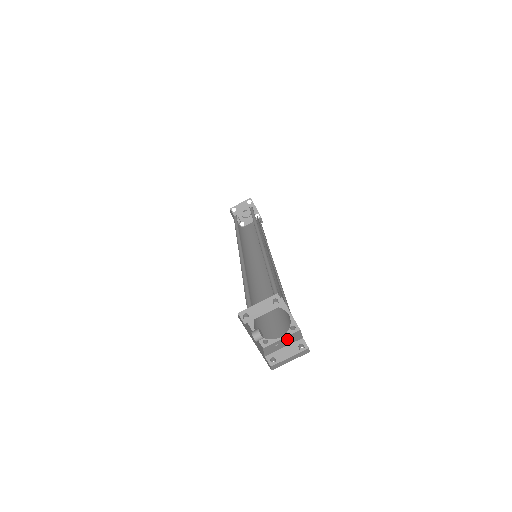
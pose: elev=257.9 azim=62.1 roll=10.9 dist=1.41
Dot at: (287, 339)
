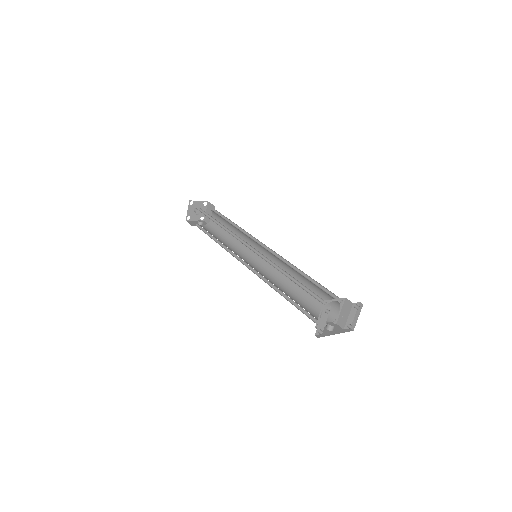
Dot at: (344, 309)
